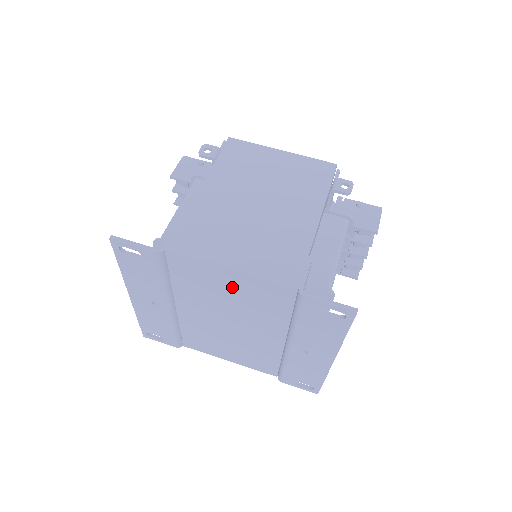
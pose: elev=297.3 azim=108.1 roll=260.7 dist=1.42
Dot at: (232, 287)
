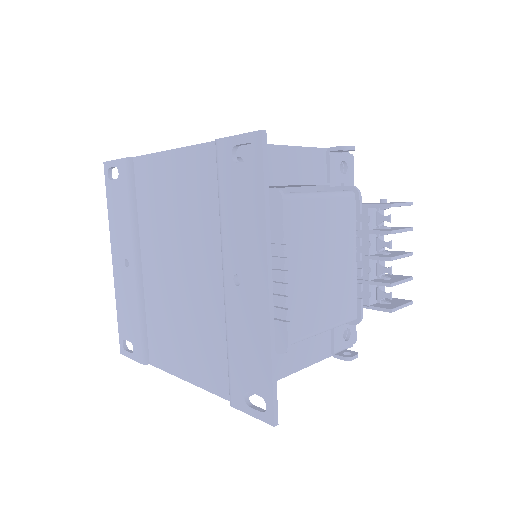
Dot at: (174, 183)
